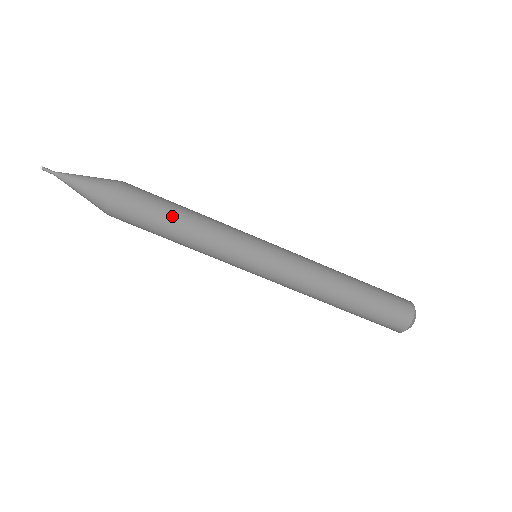
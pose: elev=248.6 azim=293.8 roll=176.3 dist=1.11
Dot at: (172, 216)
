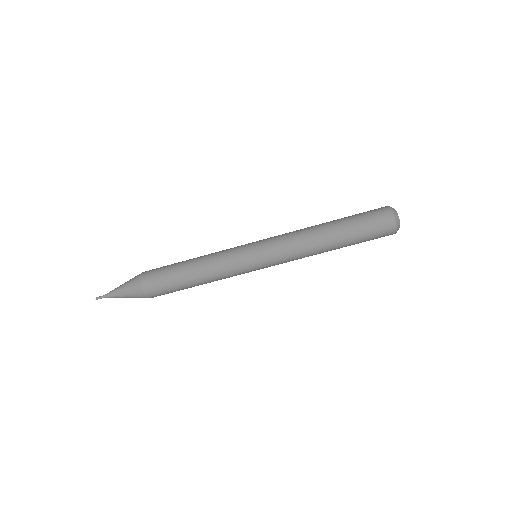
Dot at: (188, 283)
